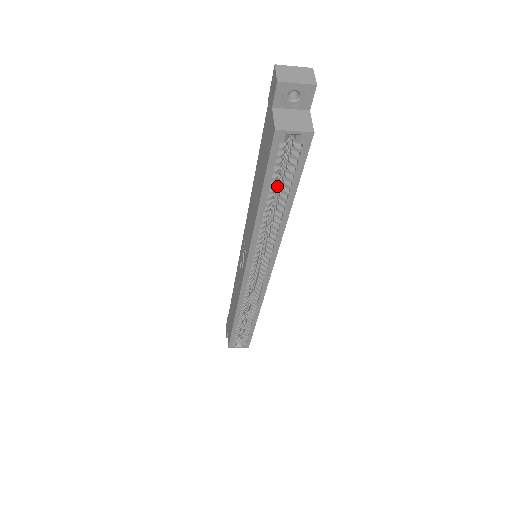
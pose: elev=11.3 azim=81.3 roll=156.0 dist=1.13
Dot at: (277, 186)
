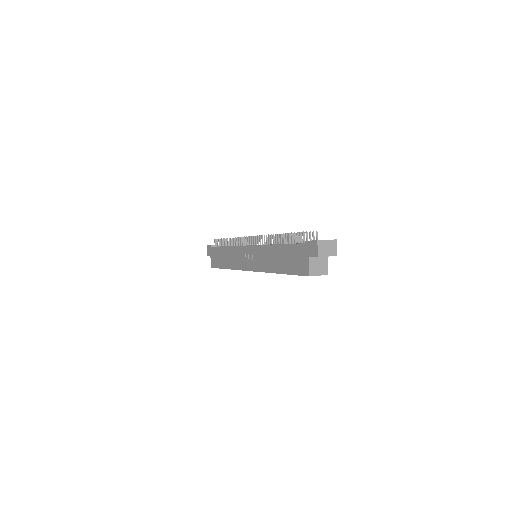
Dot at: occluded
